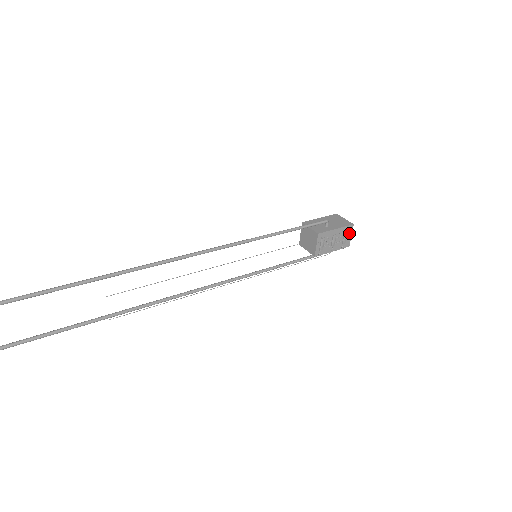
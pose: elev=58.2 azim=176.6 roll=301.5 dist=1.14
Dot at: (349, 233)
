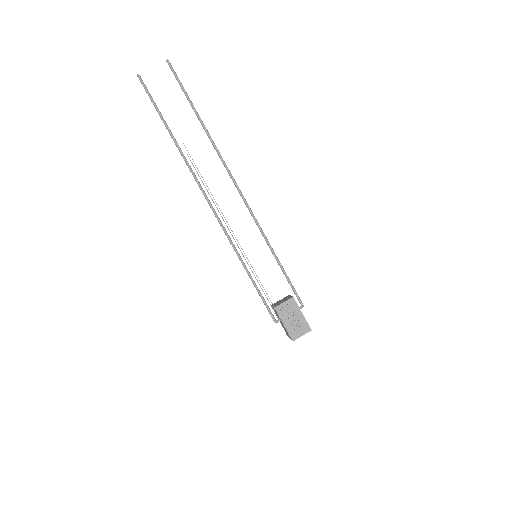
Dot at: (303, 331)
